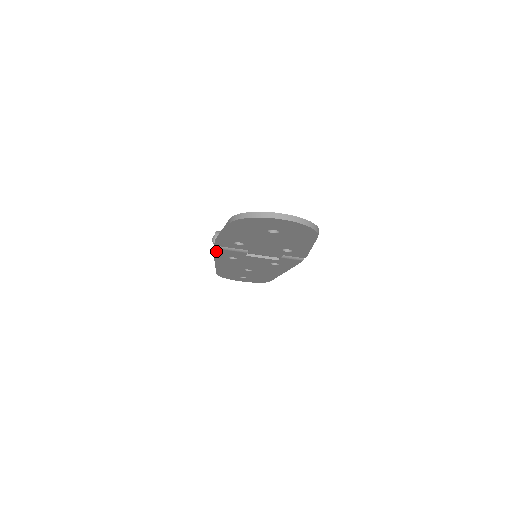
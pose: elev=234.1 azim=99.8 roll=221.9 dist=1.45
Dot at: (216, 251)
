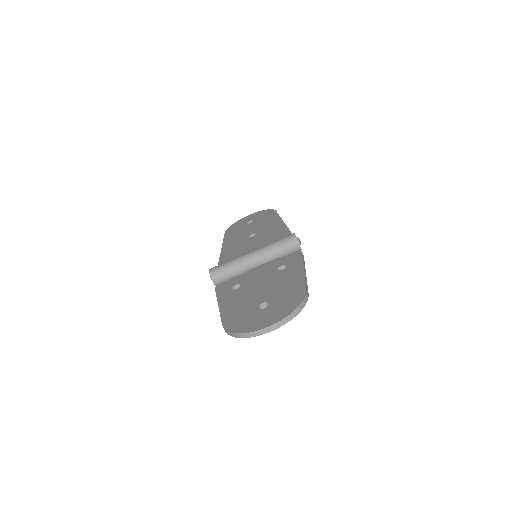
Dot at: occluded
